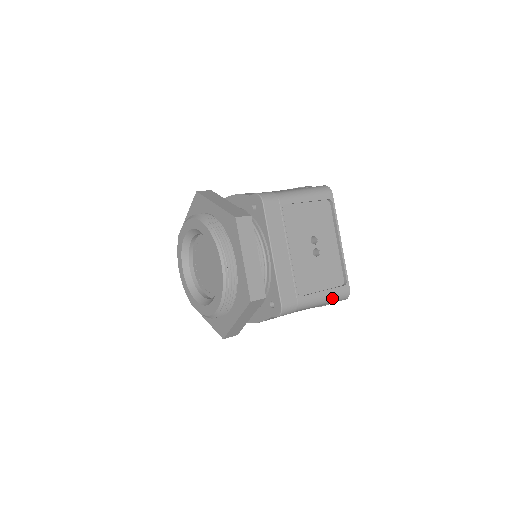
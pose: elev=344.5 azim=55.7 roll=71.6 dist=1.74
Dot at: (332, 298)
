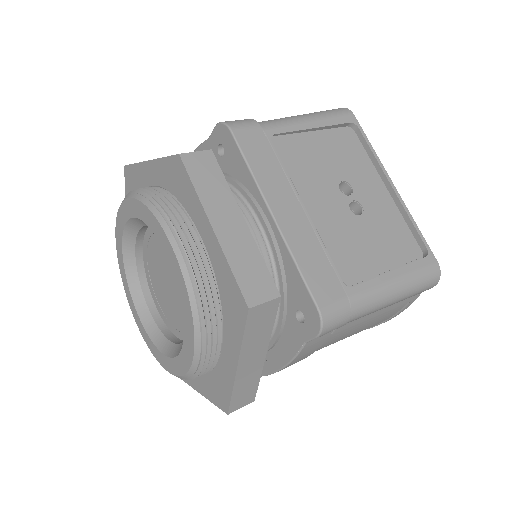
Dot at: (411, 283)
